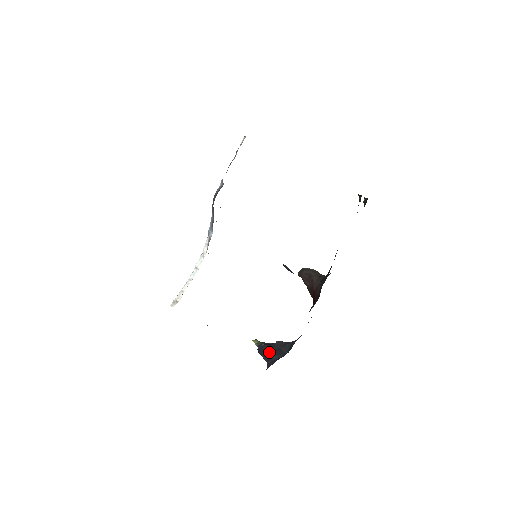
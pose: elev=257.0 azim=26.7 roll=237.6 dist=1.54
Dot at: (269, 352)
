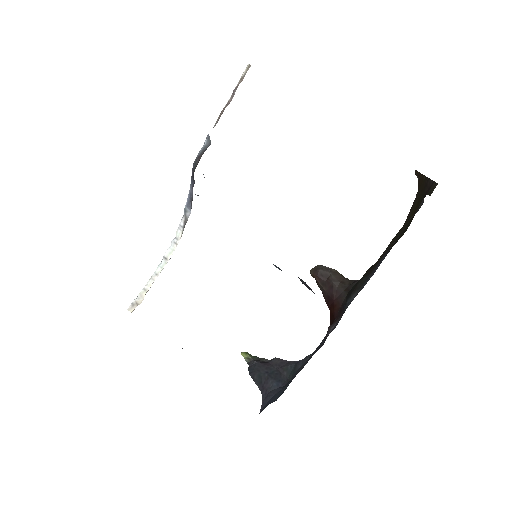
Dot at: (264, 375)
